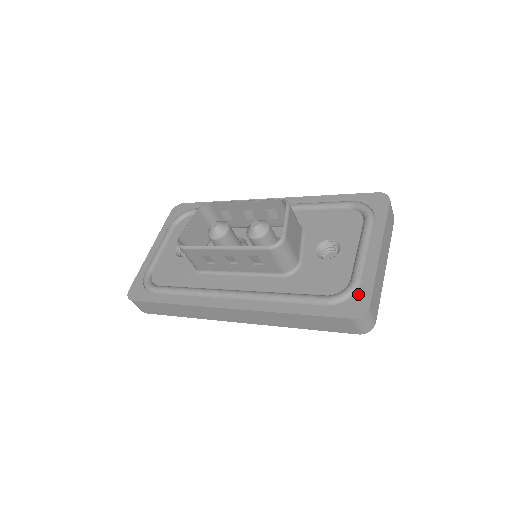
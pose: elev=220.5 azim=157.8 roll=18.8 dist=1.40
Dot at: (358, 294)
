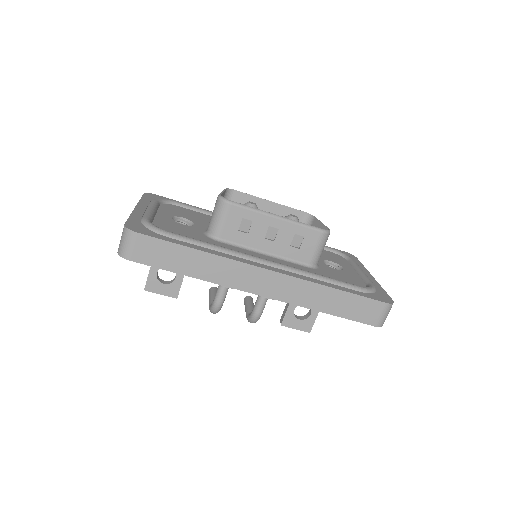
Dot at: (379, 292)
